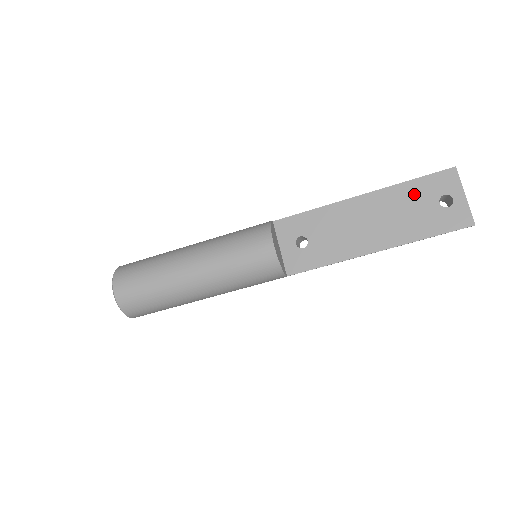
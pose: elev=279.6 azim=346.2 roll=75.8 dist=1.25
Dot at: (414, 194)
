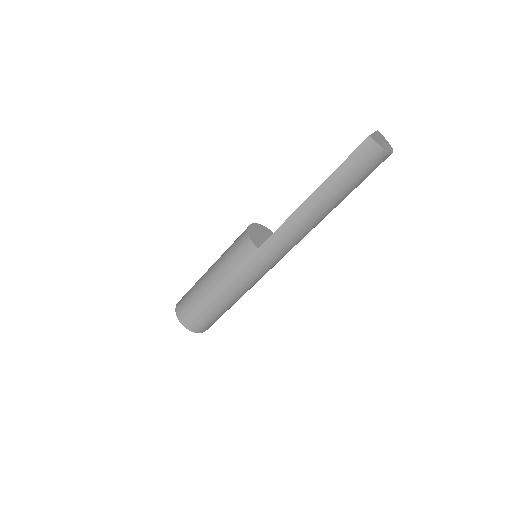
Dot at: occluded
